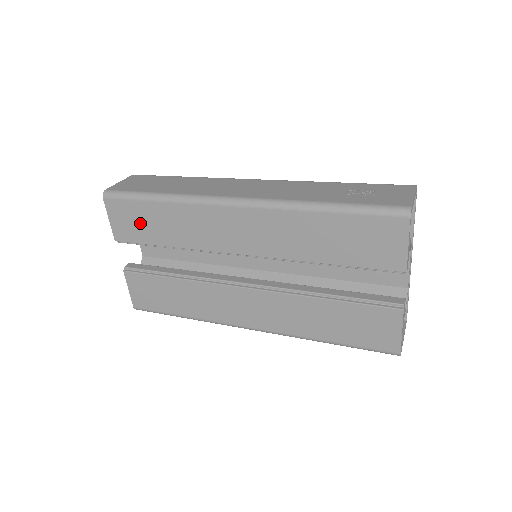
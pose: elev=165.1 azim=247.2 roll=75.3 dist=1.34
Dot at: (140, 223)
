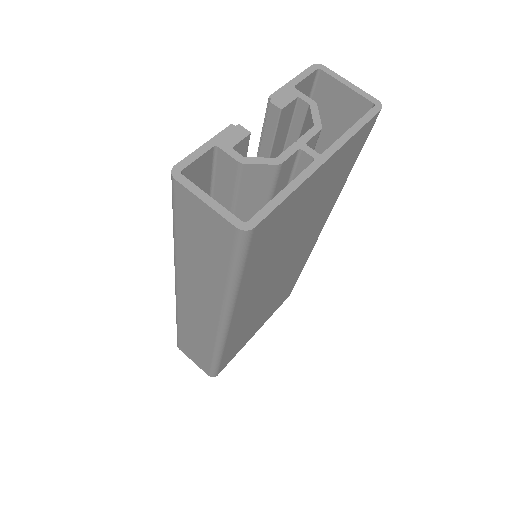
Dot at: occluded
